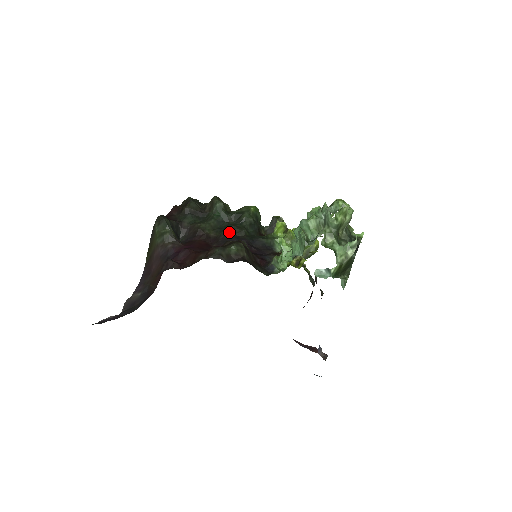
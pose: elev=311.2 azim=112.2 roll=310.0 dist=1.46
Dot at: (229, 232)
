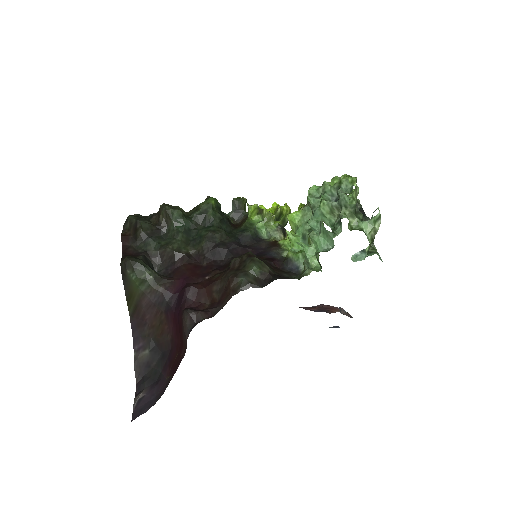
Dot at: (210, 242)
